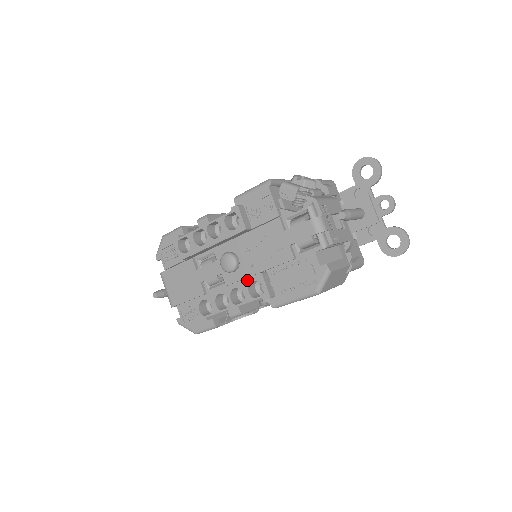
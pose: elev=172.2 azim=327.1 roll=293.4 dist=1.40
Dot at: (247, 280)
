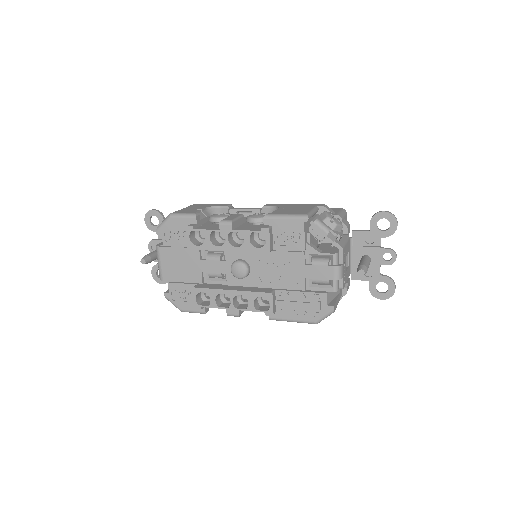
Dot at: (256, 294)
